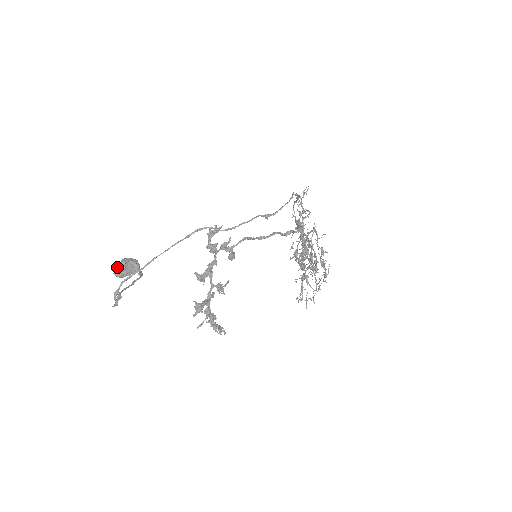
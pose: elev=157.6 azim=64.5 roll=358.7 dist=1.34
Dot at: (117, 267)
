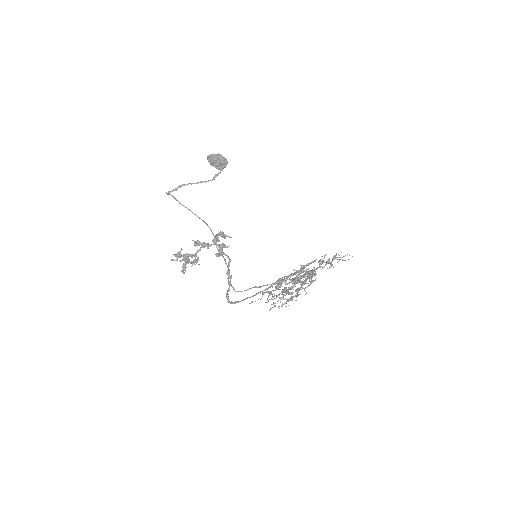
Dot at: (211, 156)
